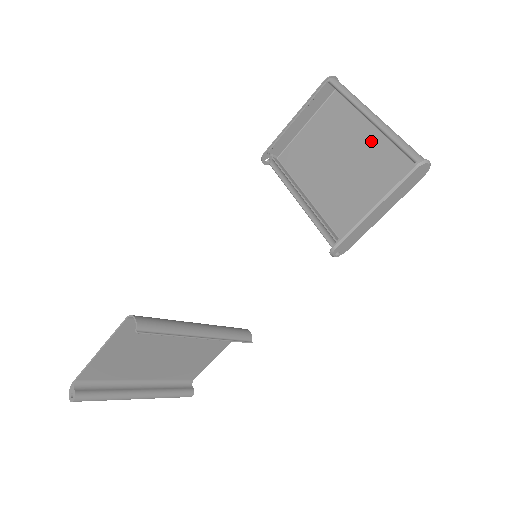
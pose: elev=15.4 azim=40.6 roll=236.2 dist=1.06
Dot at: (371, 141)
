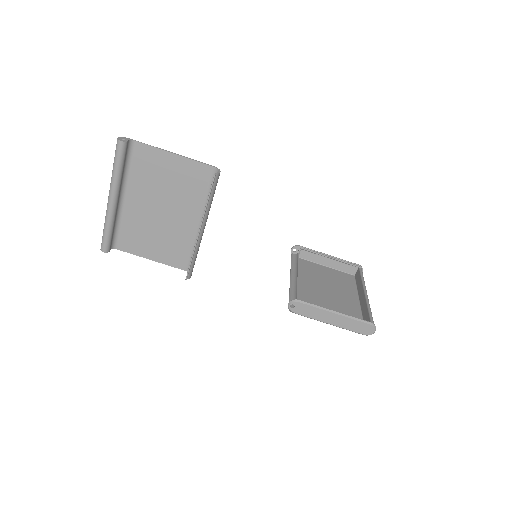
Dot at: (352, 302)
